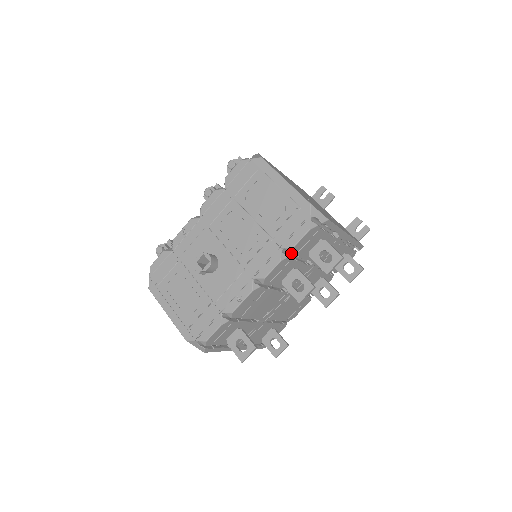
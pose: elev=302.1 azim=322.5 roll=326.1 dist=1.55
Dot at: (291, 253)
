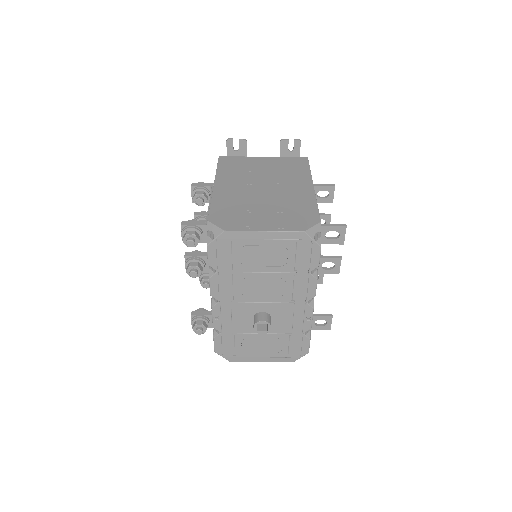
Dot at: occluded
